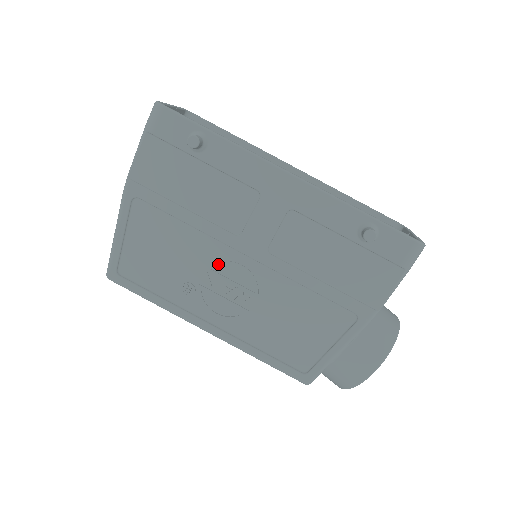
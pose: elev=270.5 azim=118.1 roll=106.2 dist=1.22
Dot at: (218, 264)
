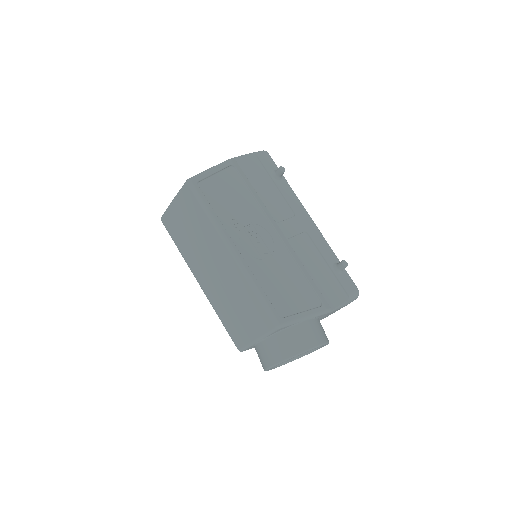
Dot at: (259, 225)
